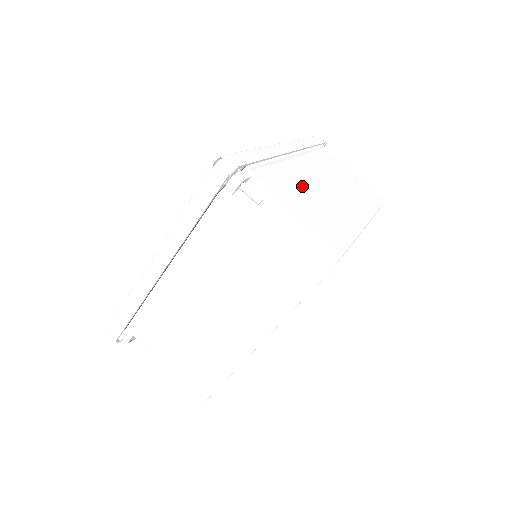
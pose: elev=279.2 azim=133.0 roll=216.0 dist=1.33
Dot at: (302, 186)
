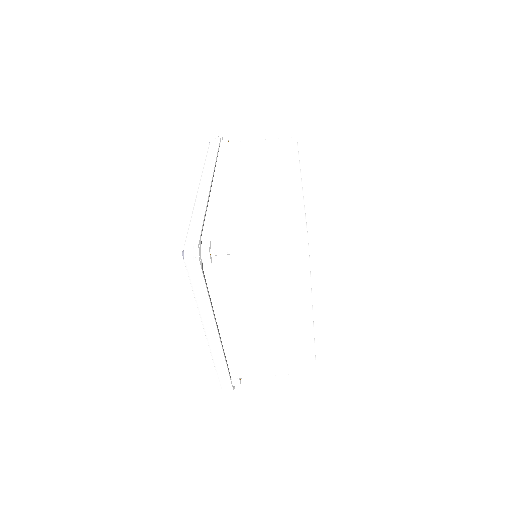
Dot at: (241, 204)
